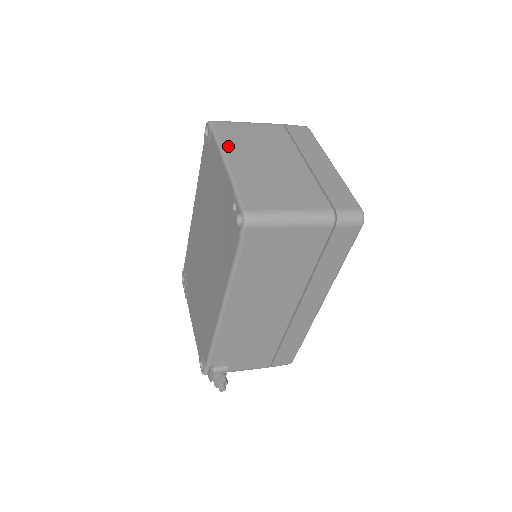
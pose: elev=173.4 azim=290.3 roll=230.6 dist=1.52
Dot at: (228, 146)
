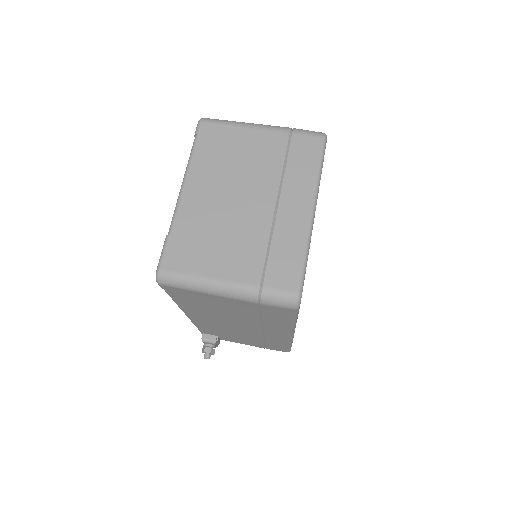
Dot at: (196, 166)
